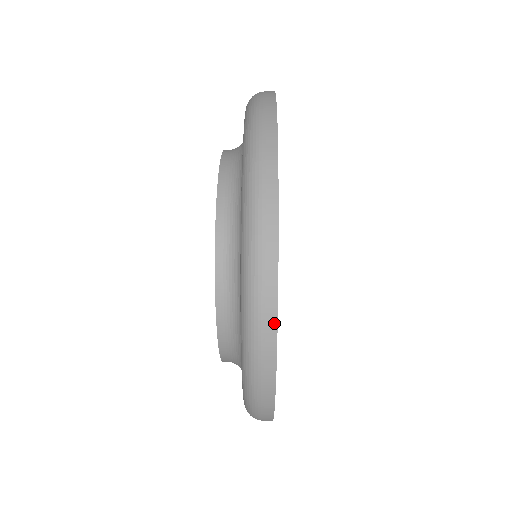
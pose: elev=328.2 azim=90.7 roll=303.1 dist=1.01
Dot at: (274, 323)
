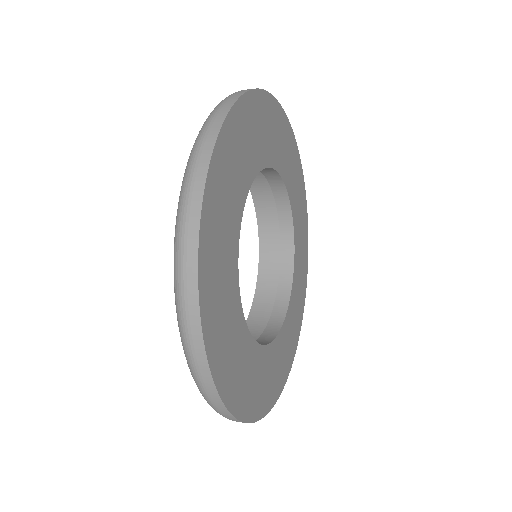
Dot at: (249, 90)
